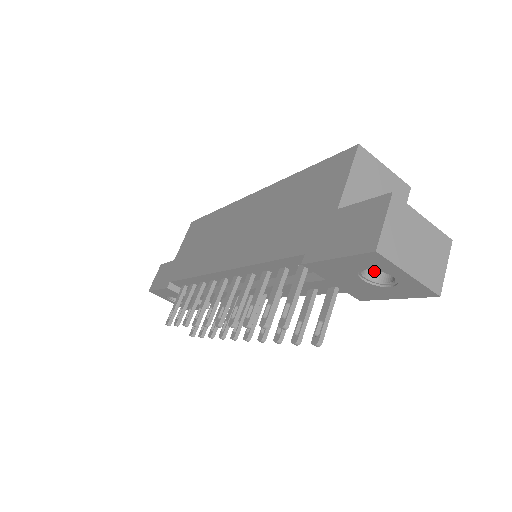
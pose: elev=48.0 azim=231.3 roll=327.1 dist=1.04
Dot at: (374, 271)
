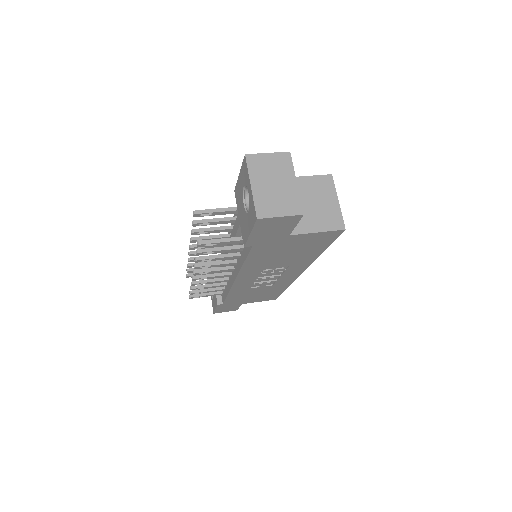
Dot at: occluded
